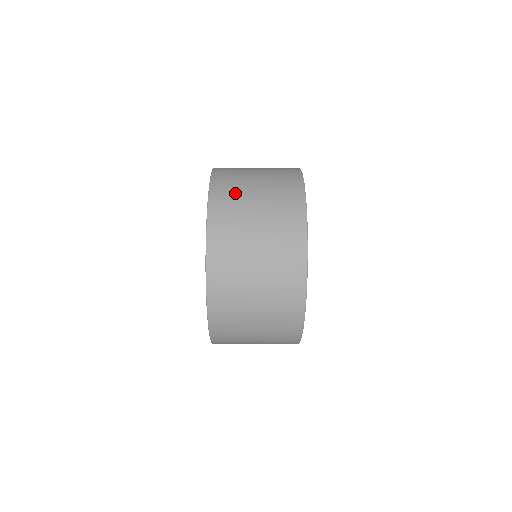
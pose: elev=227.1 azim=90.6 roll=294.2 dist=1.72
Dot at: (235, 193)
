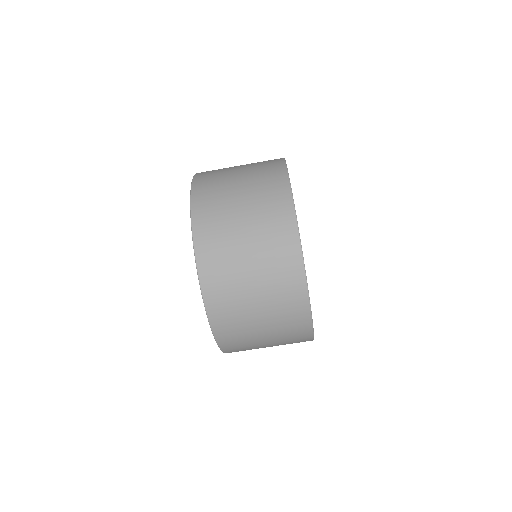
Dot at: (218, 173)
